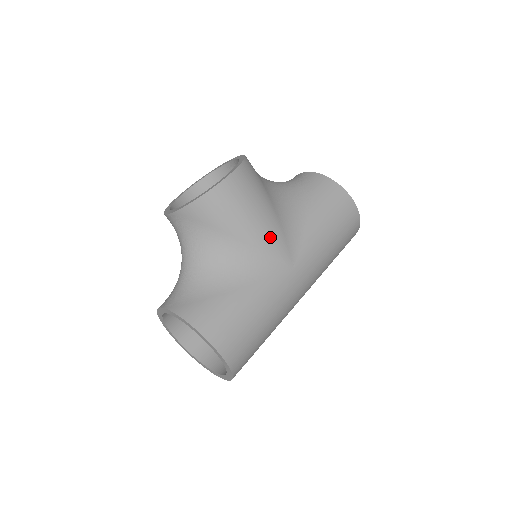
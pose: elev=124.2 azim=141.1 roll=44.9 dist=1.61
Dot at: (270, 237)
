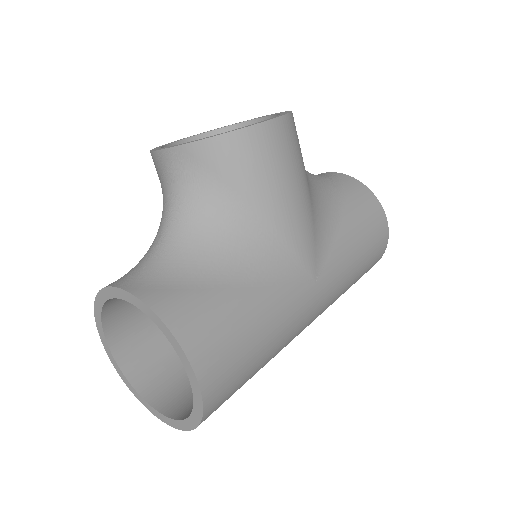
Dot at: (300, 228)
